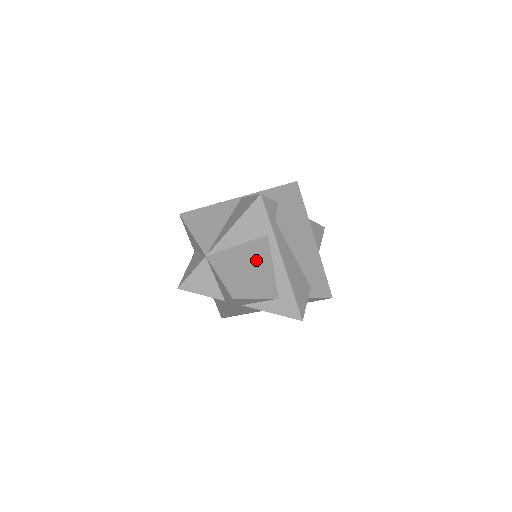
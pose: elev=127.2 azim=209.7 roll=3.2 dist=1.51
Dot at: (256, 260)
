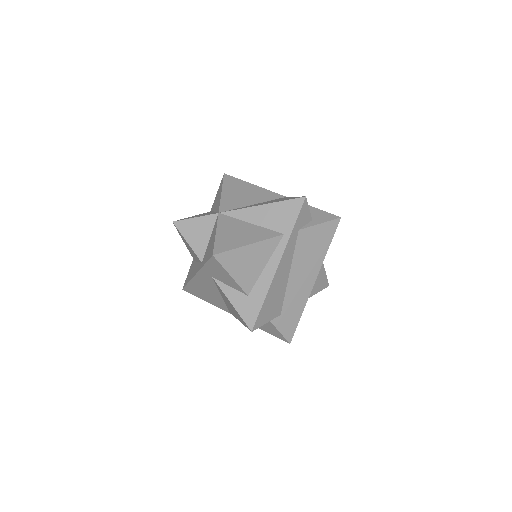
Dot at: (258, 244)
